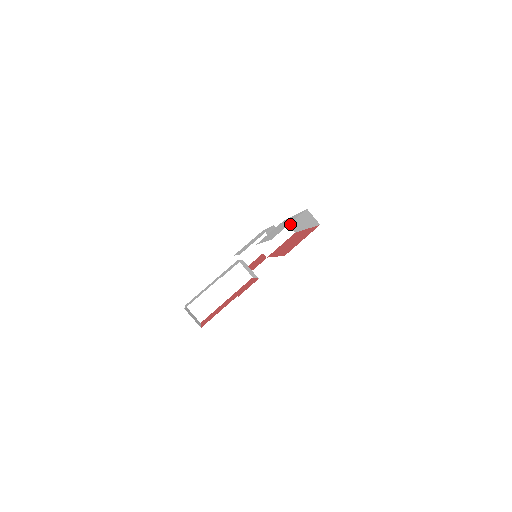
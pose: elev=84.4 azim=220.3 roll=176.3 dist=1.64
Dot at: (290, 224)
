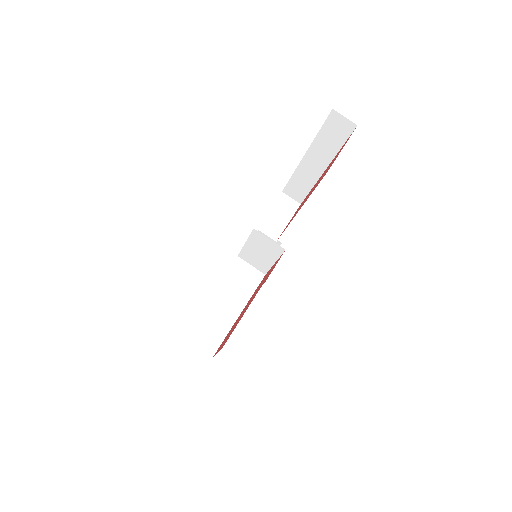
Dot at: (292, 191)
